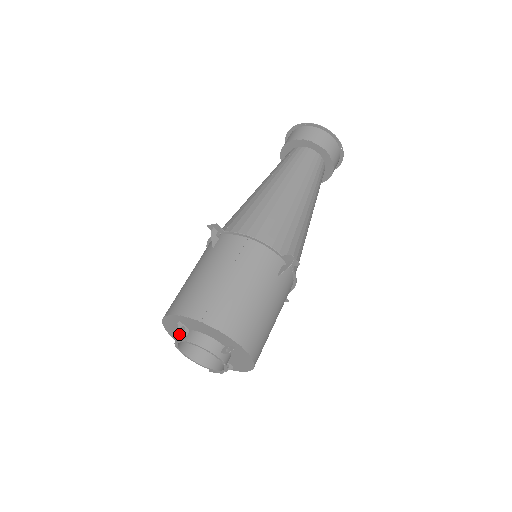
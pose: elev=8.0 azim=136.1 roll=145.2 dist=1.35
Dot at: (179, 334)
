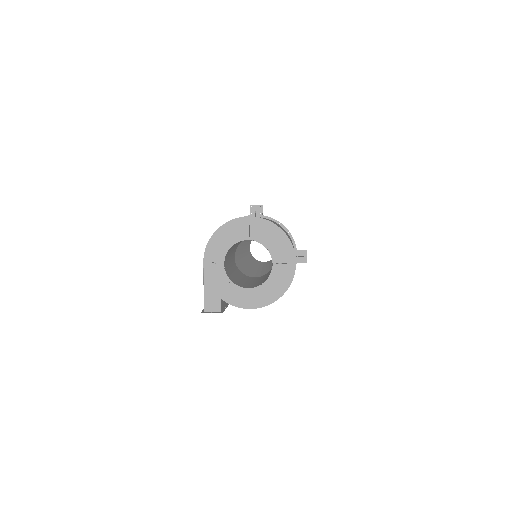
Dot at: (223, 247)
